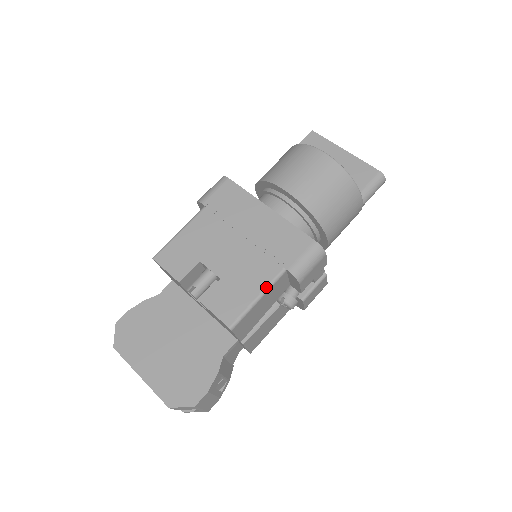
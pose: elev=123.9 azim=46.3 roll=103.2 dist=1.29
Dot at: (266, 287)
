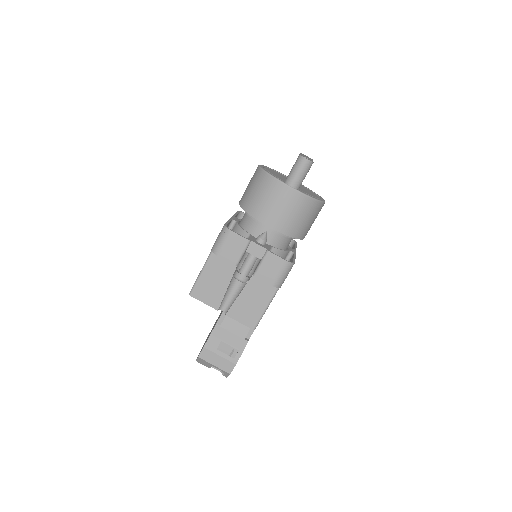
Dot at: (204, 264)
